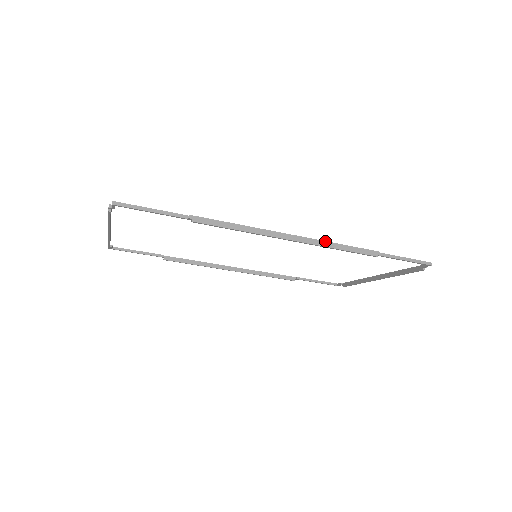
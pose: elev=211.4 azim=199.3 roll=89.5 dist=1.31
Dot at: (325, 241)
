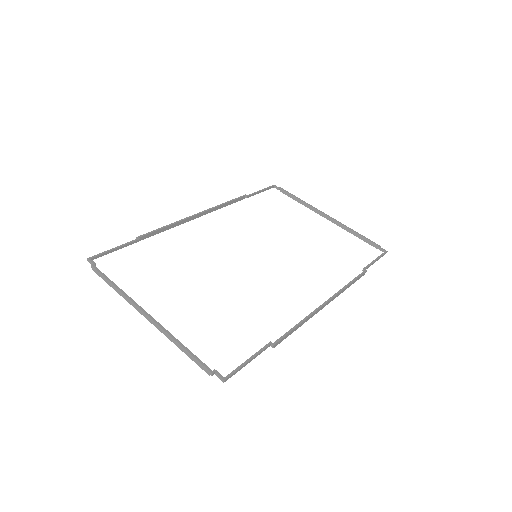
Dot at: (343, 290)
